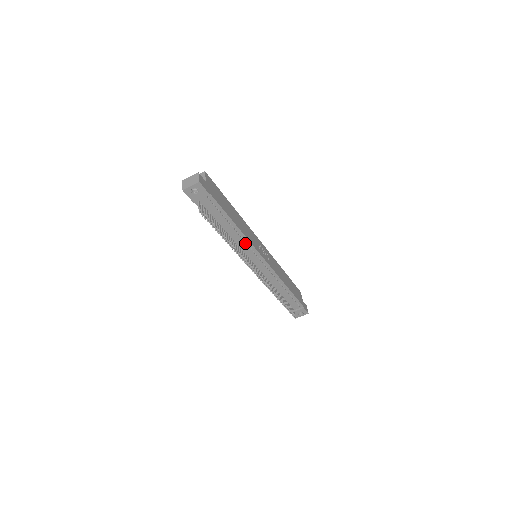
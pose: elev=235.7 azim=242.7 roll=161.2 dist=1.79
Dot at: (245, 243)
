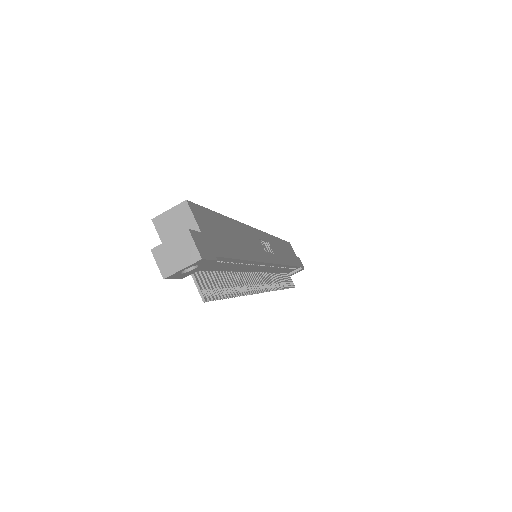
Dot at: (253, 265)
